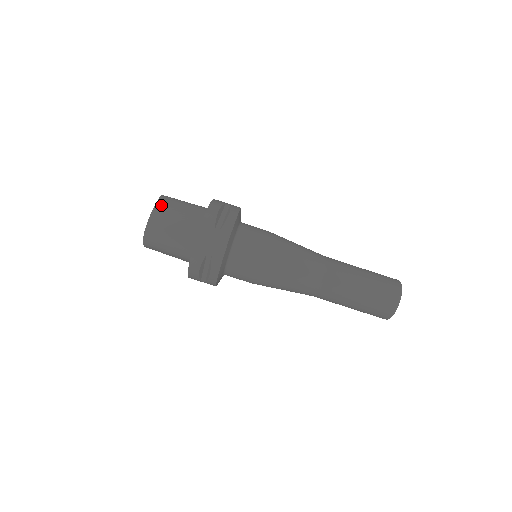
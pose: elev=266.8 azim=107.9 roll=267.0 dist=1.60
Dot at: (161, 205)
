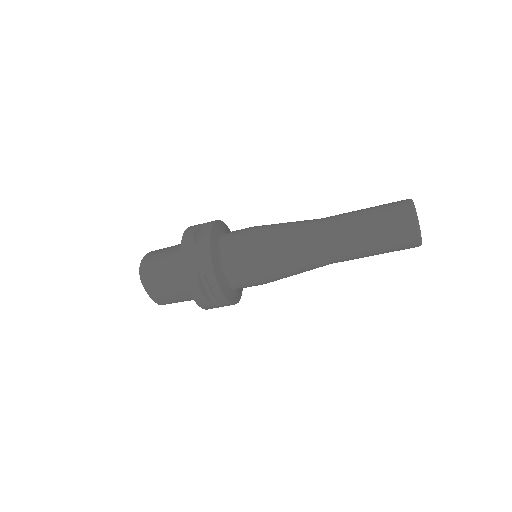
Dot at: (152, 293)
